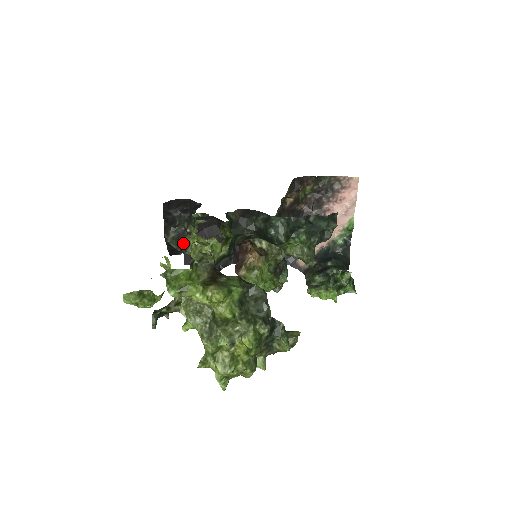
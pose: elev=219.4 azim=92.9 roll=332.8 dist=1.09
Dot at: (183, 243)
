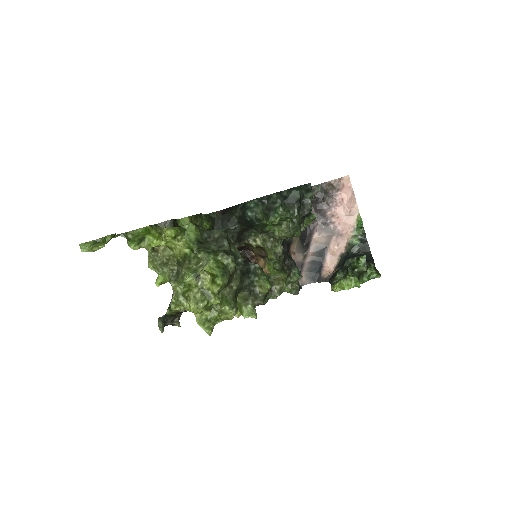
Dot at: occluded
